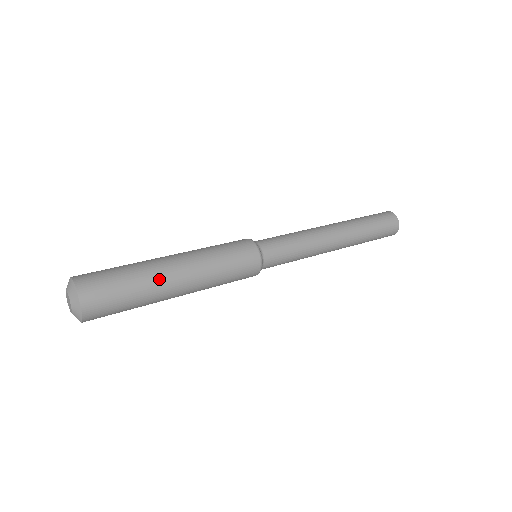
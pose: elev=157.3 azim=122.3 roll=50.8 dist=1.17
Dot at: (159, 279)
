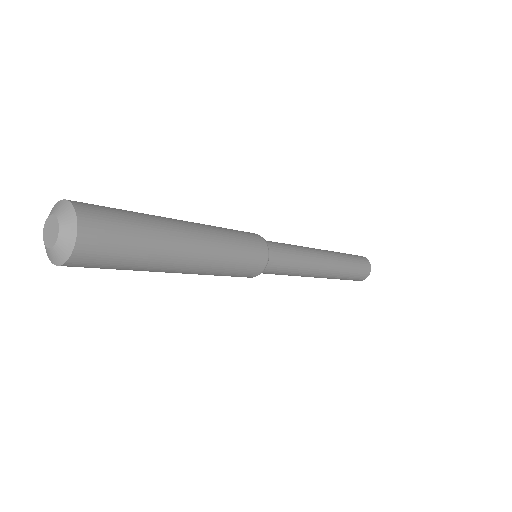
Dot at: (167, 222)
